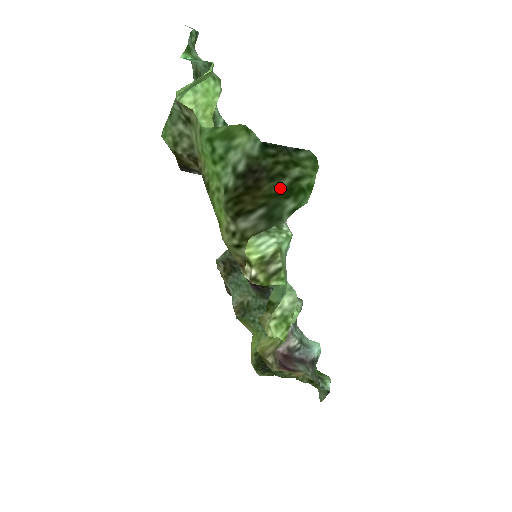
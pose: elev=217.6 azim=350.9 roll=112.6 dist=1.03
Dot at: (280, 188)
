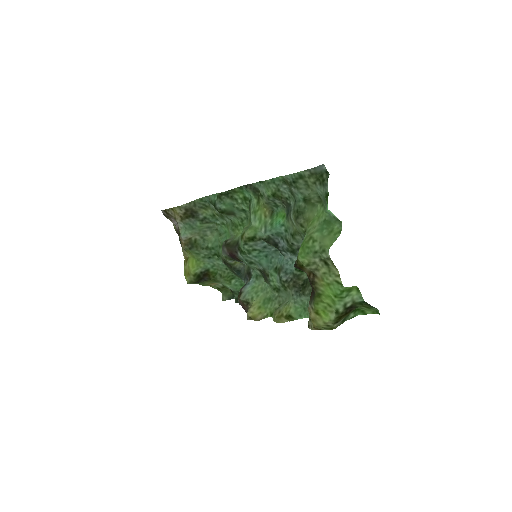
Dot at: (353, 310)
